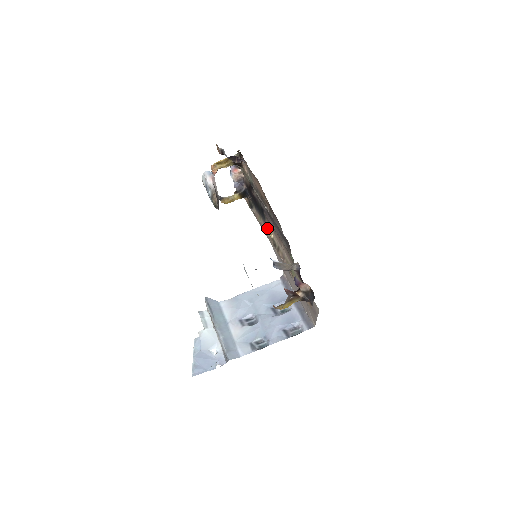
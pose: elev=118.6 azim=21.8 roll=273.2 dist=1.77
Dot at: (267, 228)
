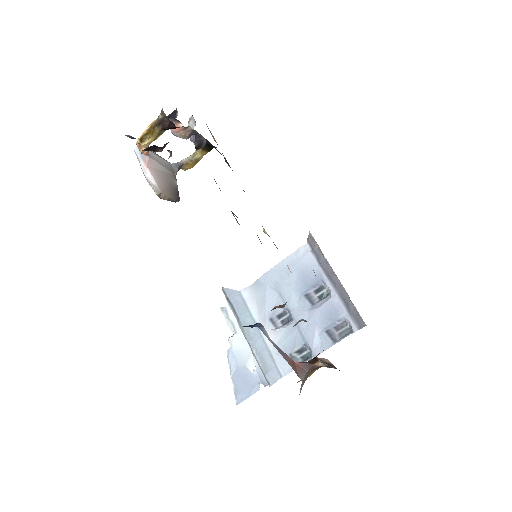
Dot at: occluded
